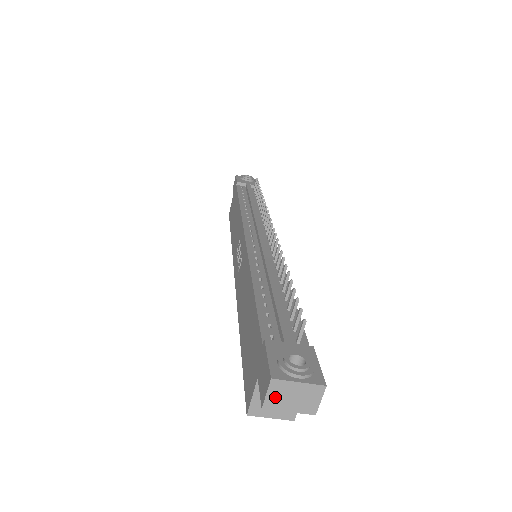
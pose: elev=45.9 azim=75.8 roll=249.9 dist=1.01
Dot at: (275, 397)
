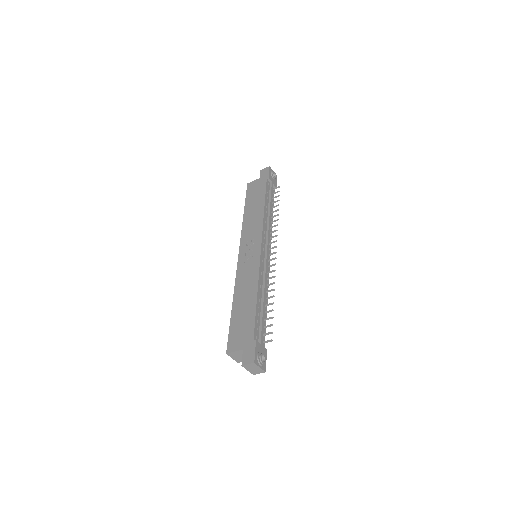
Dot at: (249, 366)
